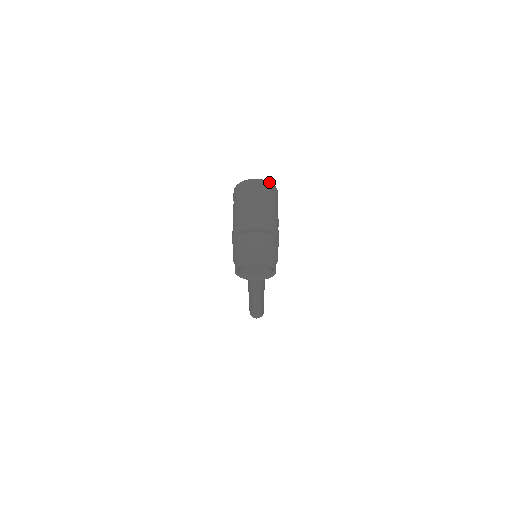
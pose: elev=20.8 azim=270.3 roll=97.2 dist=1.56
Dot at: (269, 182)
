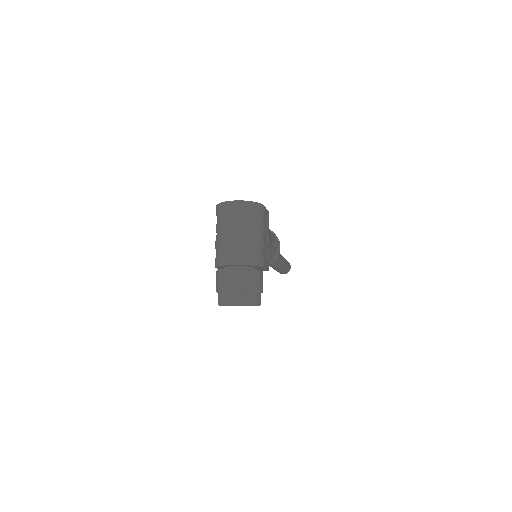
Dot at: (251, 202)
